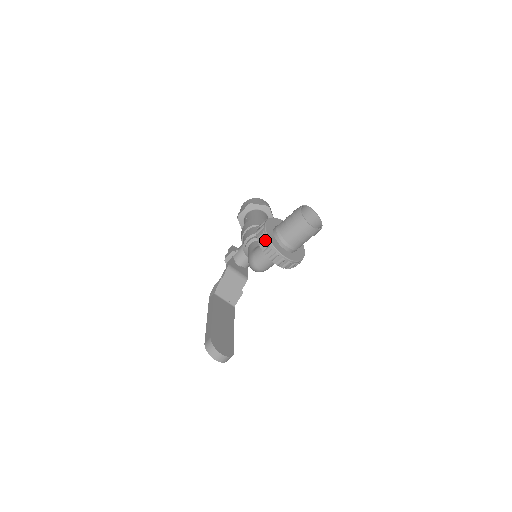
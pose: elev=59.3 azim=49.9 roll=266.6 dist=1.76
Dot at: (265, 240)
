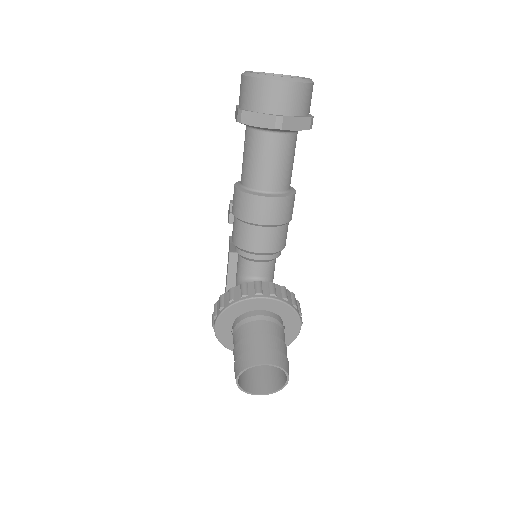
Dot at: occluded
